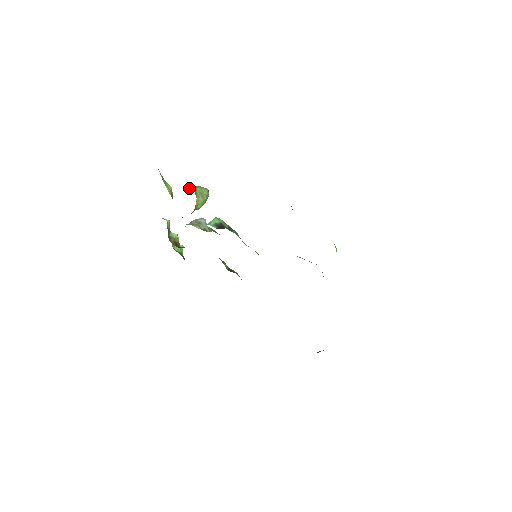
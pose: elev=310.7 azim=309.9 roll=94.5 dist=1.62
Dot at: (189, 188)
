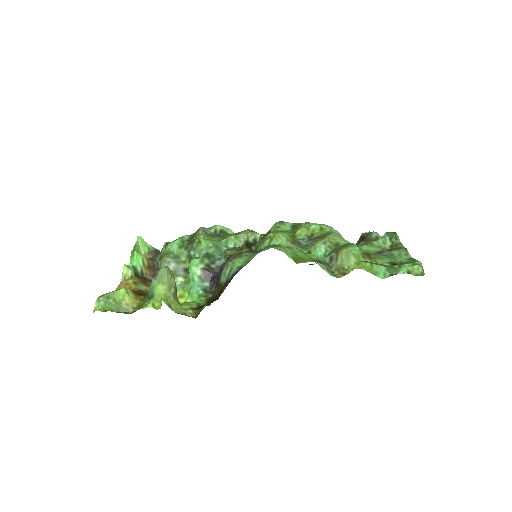
Dot at: (153, 295)
